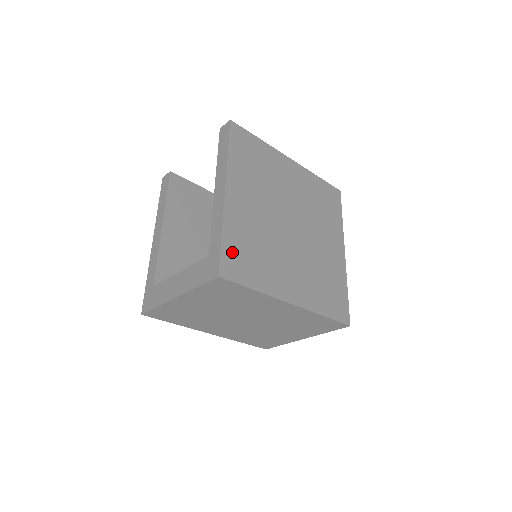
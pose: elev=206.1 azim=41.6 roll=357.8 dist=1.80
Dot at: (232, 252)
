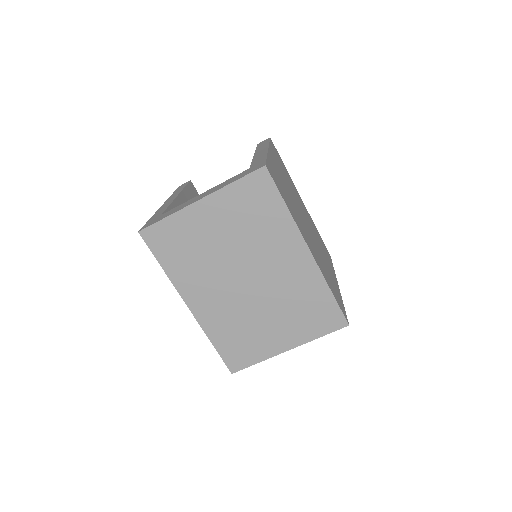
Dot at: (273, 171)
